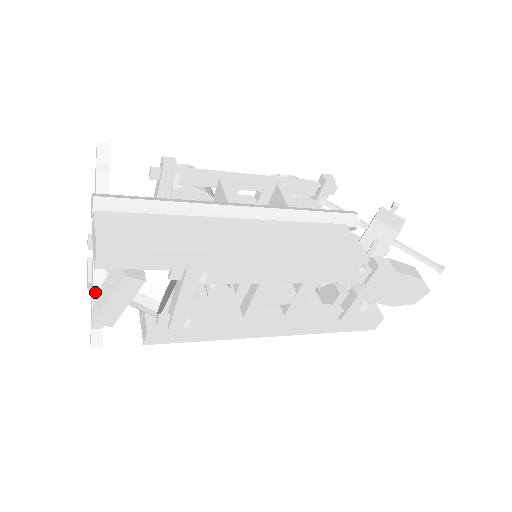
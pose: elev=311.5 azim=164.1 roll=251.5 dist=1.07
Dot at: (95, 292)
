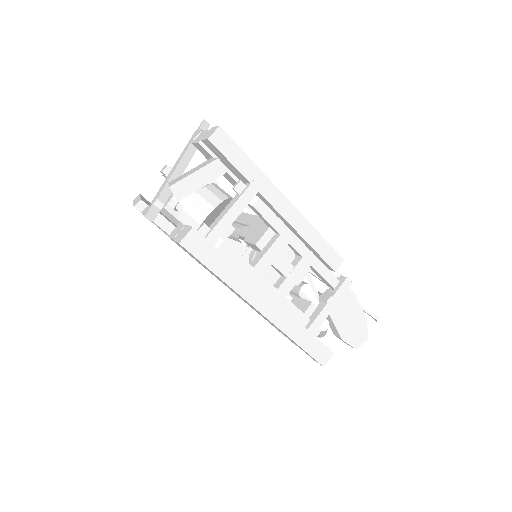
Dot at: (169, 182)
